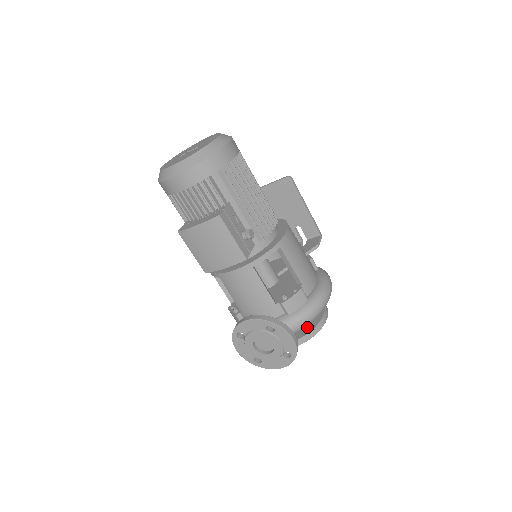
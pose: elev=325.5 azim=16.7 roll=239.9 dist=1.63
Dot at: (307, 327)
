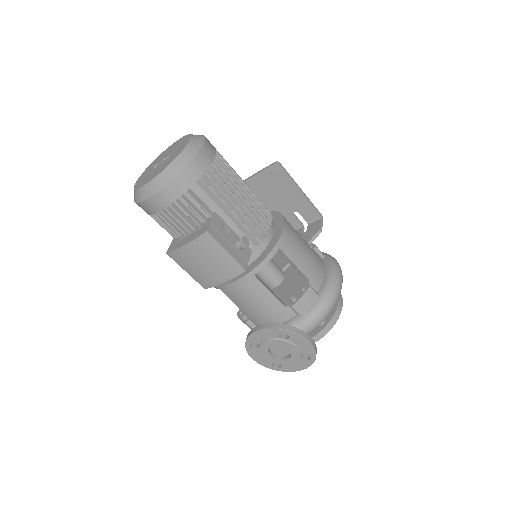
Dot at: occluded
